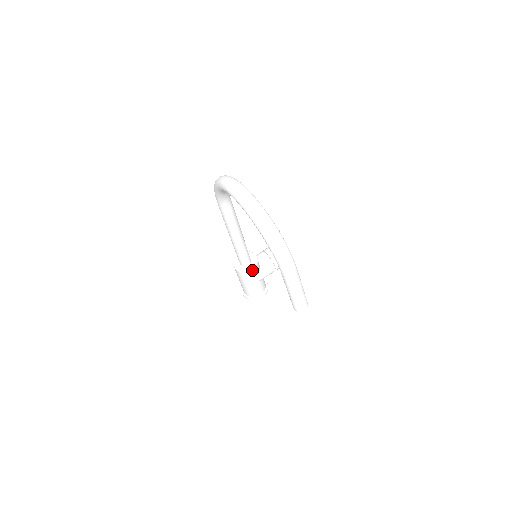
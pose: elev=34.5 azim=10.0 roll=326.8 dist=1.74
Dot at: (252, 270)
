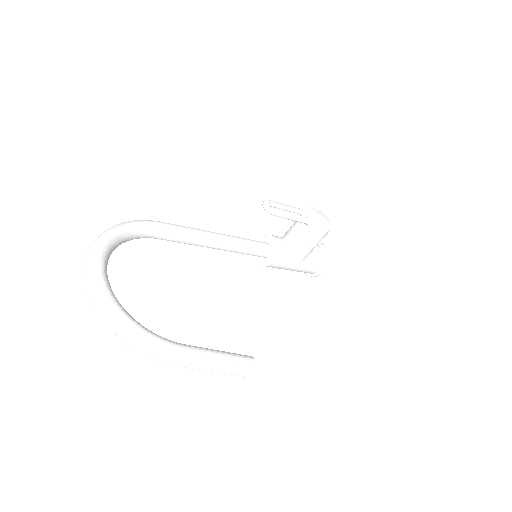
Dot at: (273, 262)
